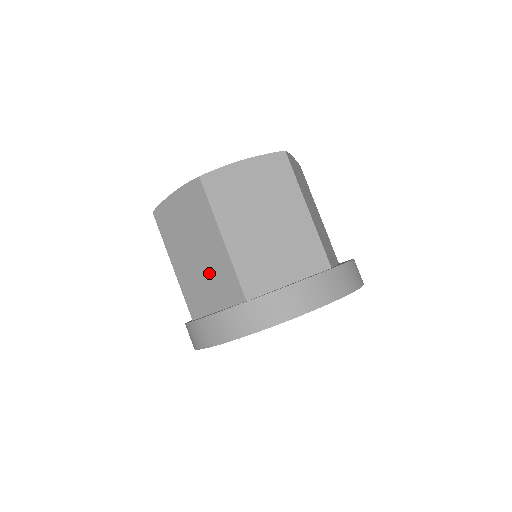
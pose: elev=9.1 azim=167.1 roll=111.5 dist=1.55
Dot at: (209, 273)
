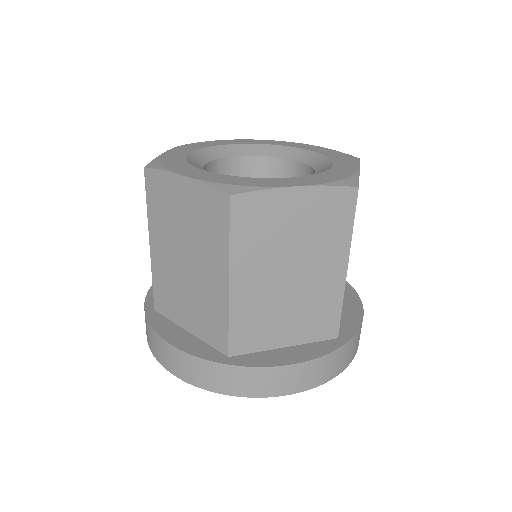
Dot at: (195, 295)
